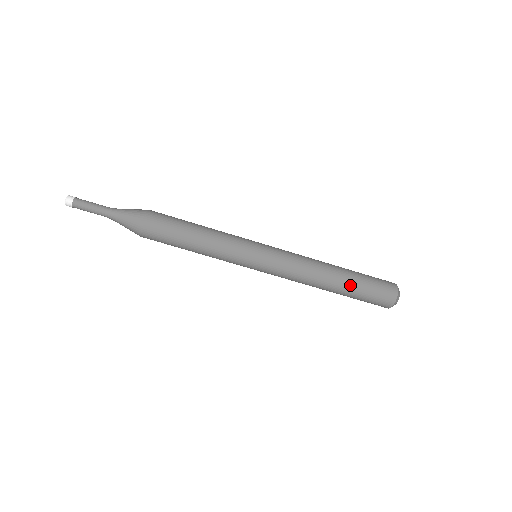
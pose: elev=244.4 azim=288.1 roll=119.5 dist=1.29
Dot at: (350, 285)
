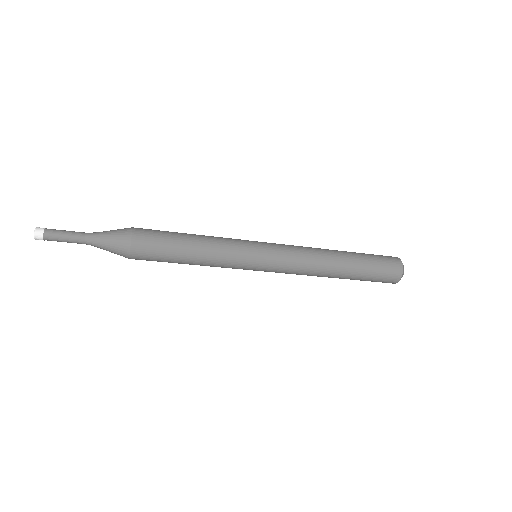
Dot at: occluded
